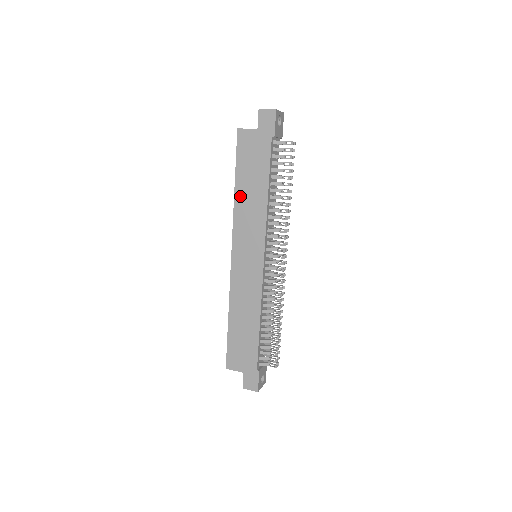
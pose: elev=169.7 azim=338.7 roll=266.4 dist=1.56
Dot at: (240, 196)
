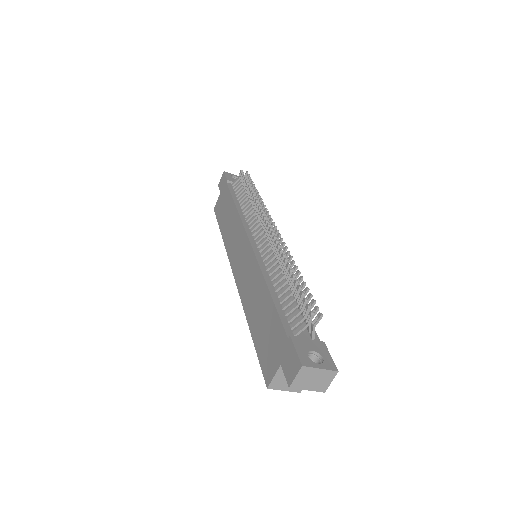
Dot at: (225, 233)
